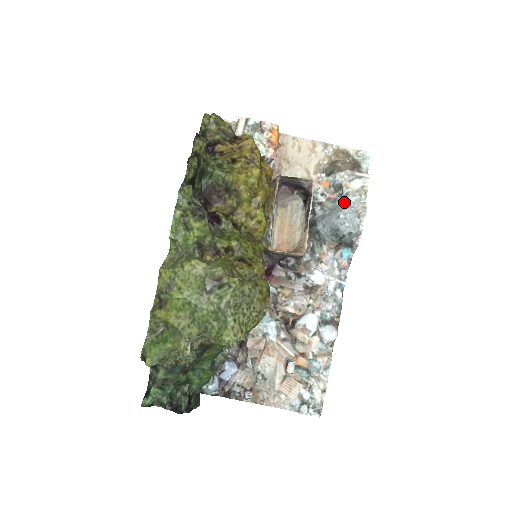
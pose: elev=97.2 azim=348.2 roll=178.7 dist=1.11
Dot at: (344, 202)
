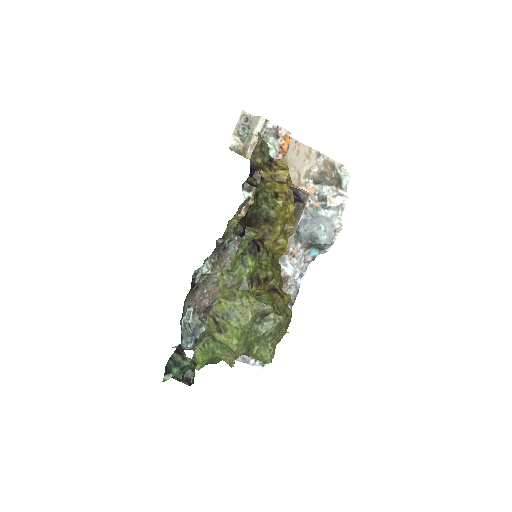
Dot at: (325, 213)
